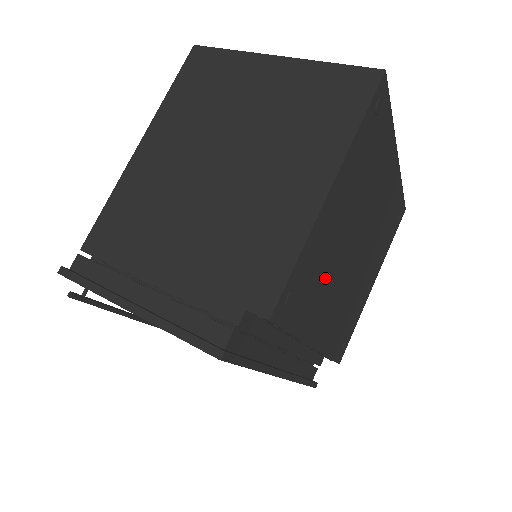
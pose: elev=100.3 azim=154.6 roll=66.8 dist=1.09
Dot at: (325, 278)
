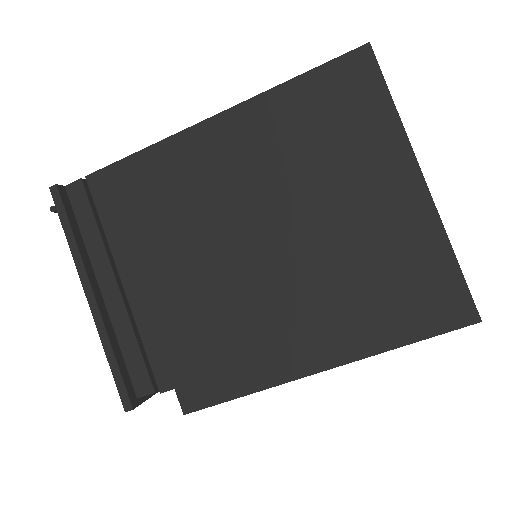
Dot at: occluded
